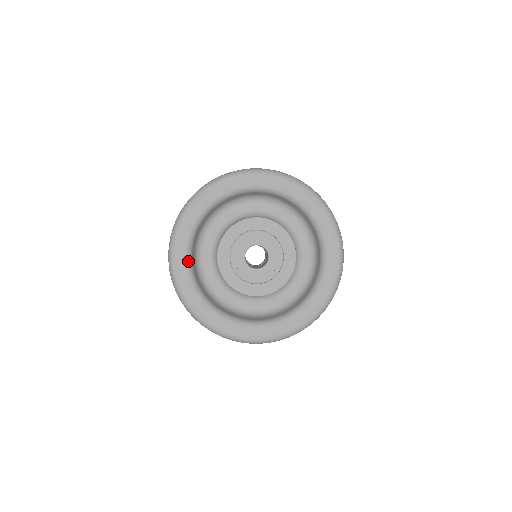
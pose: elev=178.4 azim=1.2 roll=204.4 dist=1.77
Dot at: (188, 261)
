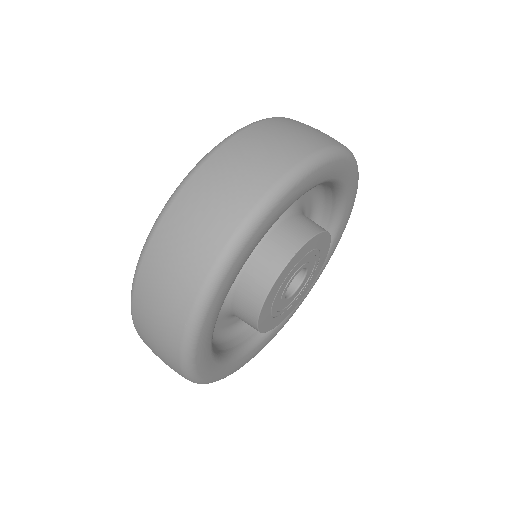
Dot at: (241, 356)
